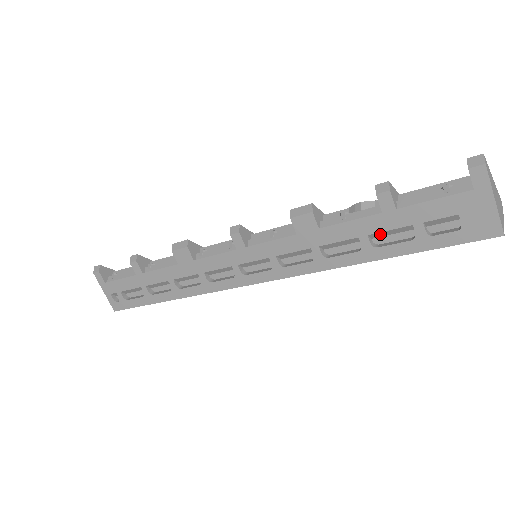
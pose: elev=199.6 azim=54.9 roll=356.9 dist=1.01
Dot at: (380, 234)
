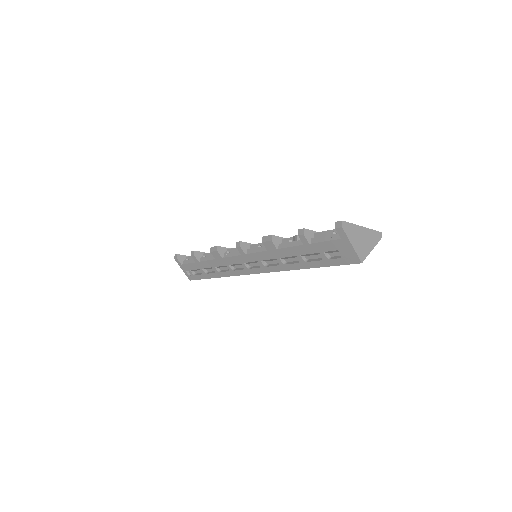
Dot at: (307, 255)
